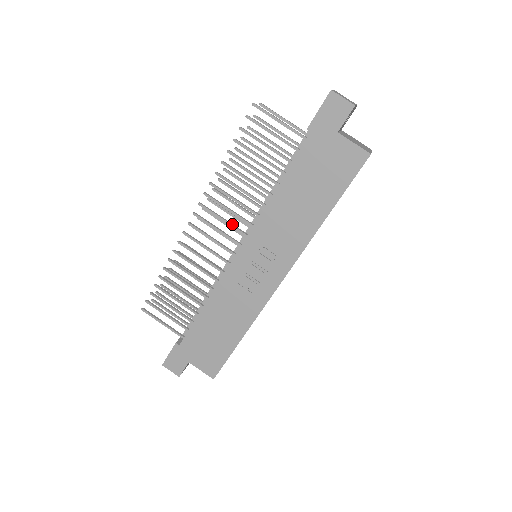
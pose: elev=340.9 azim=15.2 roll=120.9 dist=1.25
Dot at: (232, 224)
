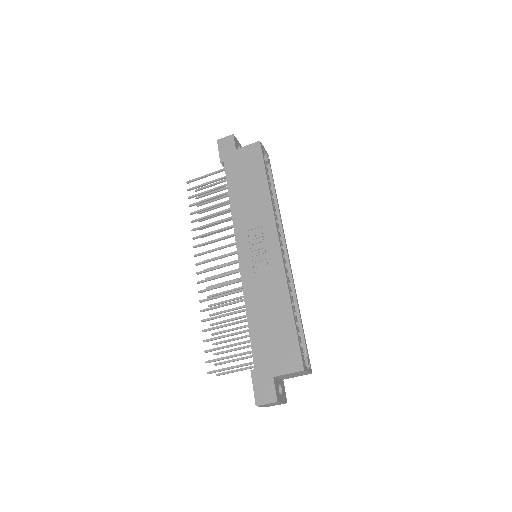
Dot at: (223, 247)
